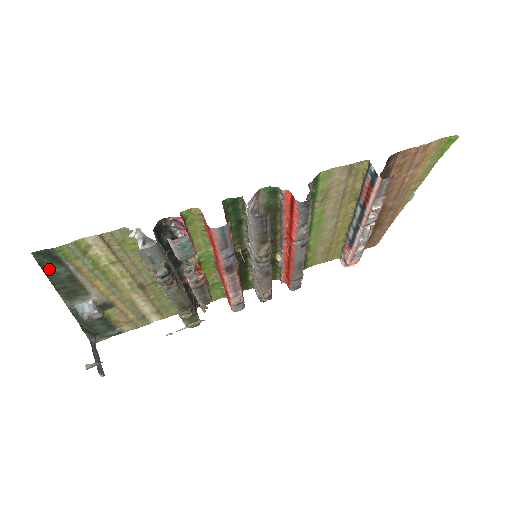
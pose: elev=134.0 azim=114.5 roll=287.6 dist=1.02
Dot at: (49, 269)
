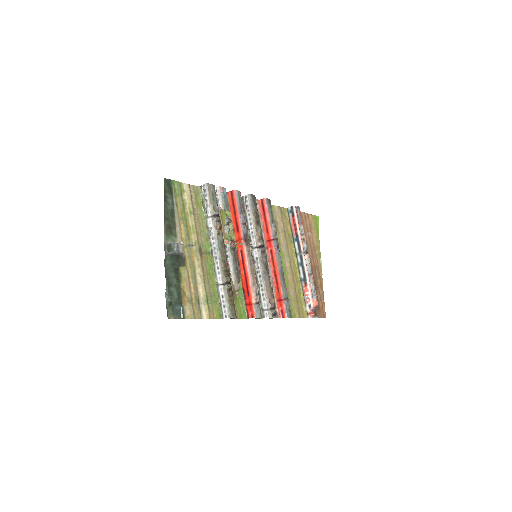
Dot at: (166, 197)
